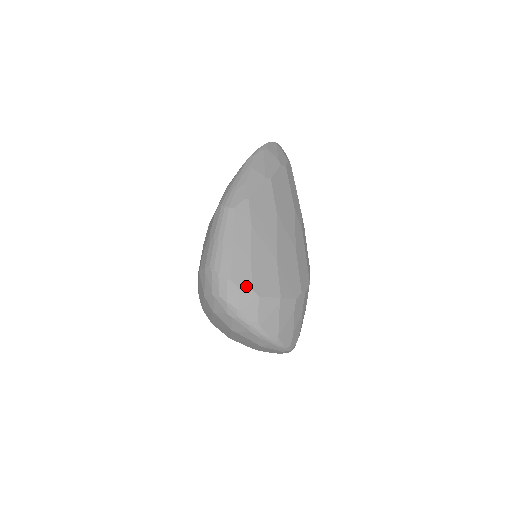
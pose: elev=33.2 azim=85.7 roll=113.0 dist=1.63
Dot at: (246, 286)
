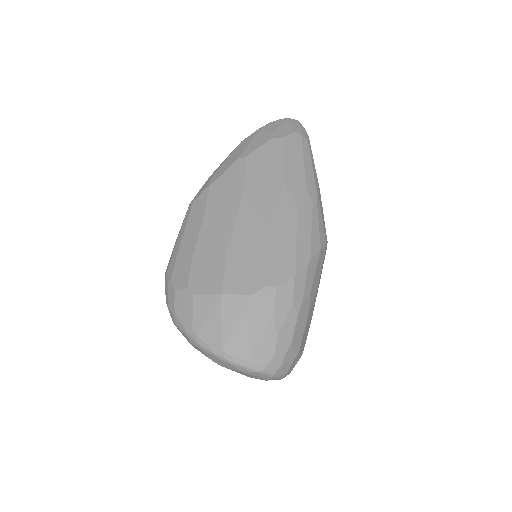
Dot at: (182, 284)
